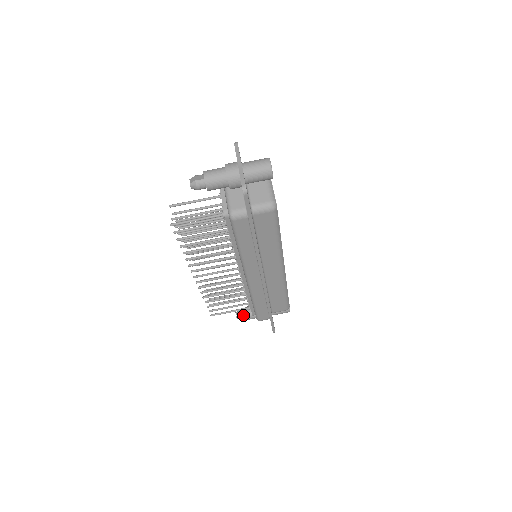
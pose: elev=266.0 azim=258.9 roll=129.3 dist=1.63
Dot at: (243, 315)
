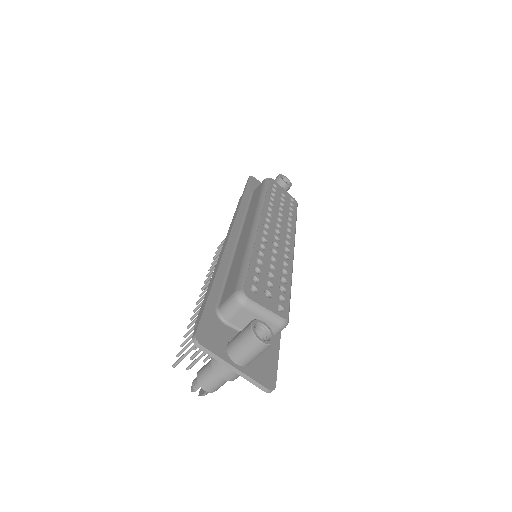
Dot at: occluded
